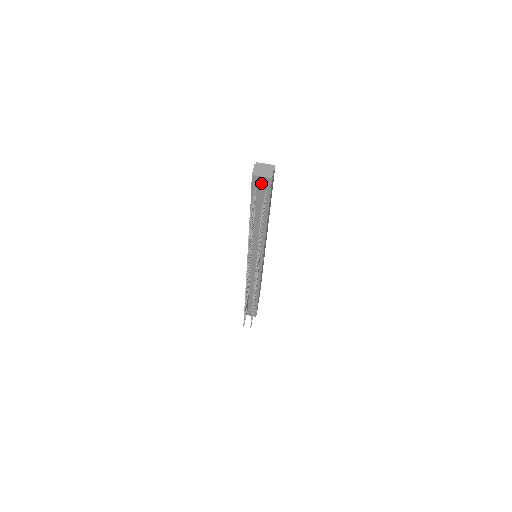
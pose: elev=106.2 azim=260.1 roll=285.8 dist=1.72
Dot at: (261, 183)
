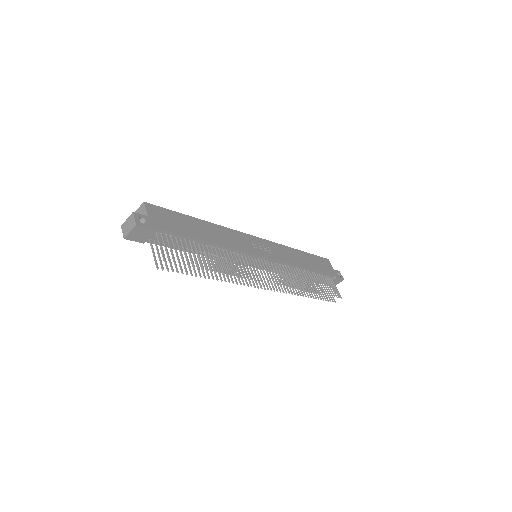
Dot at: (139, 234)
